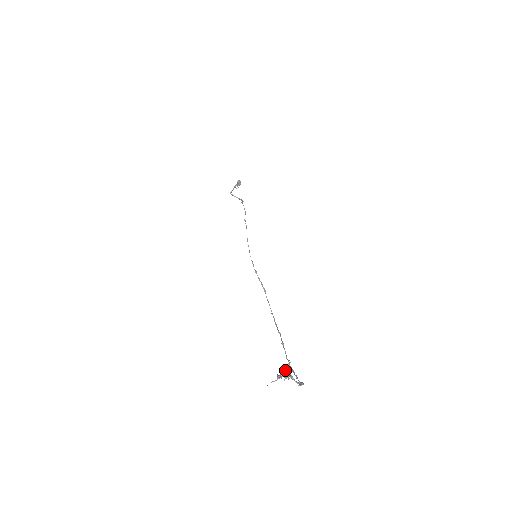
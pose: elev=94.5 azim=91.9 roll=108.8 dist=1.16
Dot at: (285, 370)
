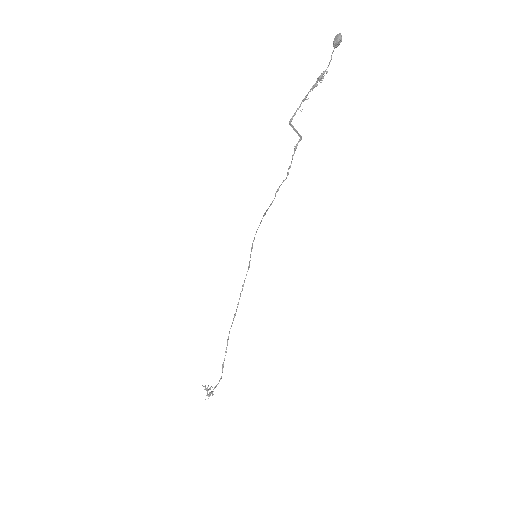
Dot at: occluded
